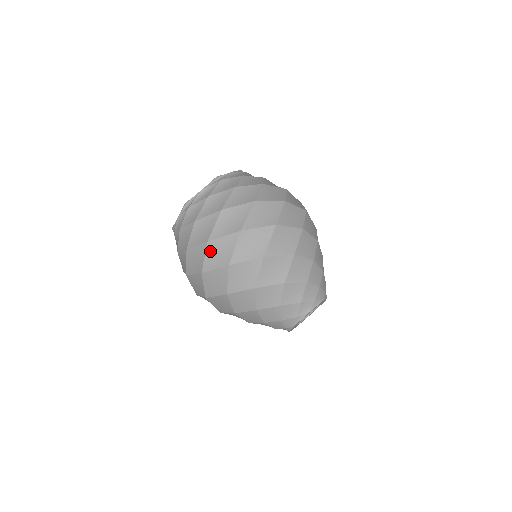
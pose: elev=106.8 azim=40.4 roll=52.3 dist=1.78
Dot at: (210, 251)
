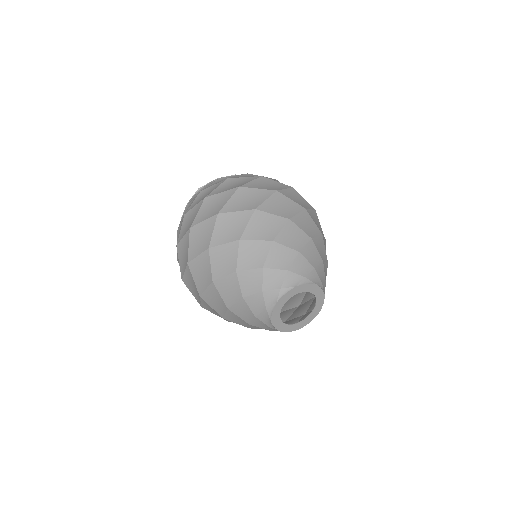
Dot at: (205, 206)
